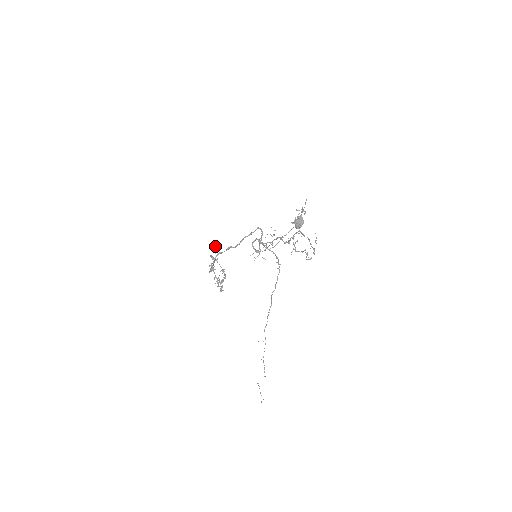
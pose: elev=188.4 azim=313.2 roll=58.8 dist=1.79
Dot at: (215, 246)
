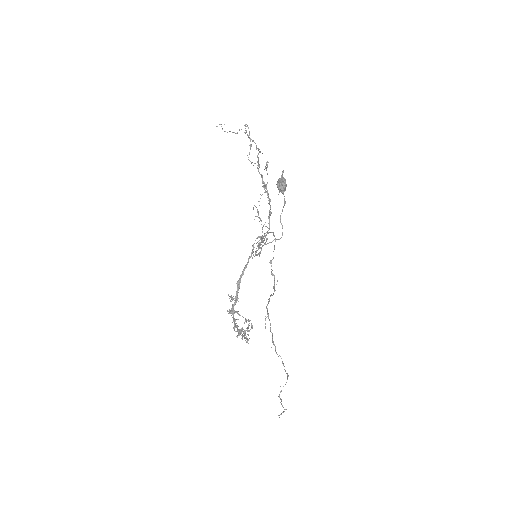
Dot at: (231, 298)
